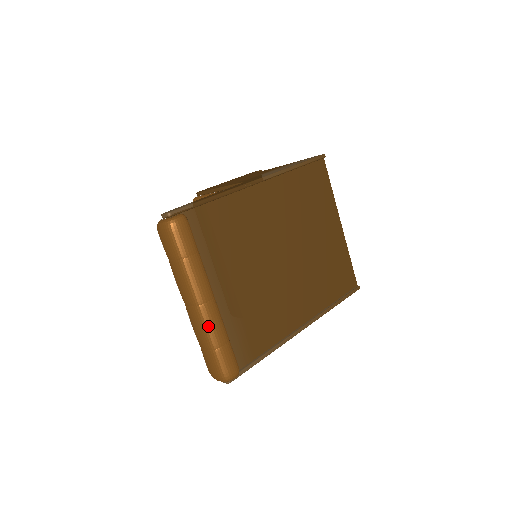
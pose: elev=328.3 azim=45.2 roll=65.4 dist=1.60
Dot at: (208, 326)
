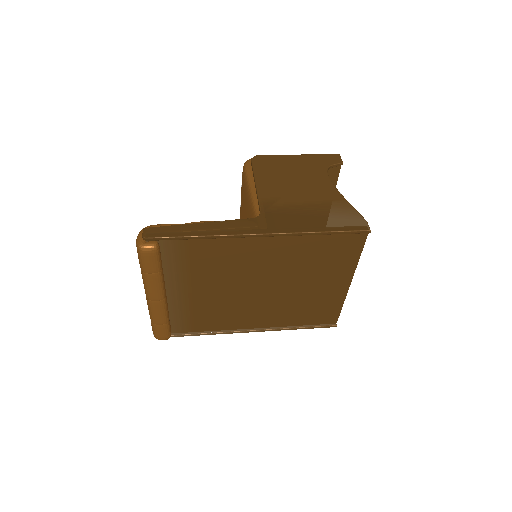
Dot at: (151, 311)
